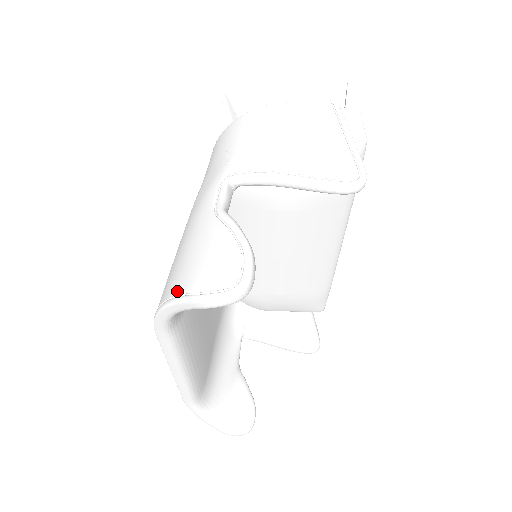
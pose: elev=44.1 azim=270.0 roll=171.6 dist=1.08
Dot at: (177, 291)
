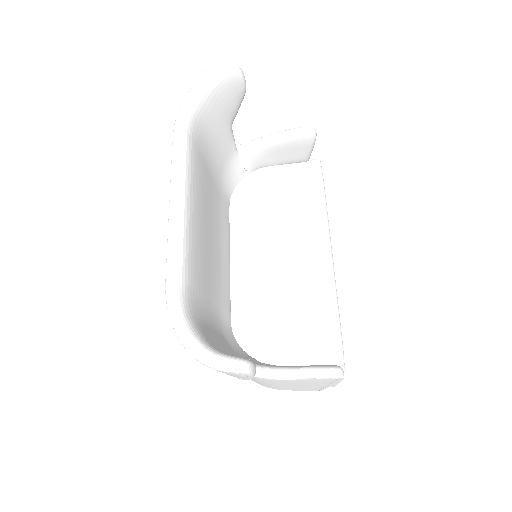
Dot at: occluded
